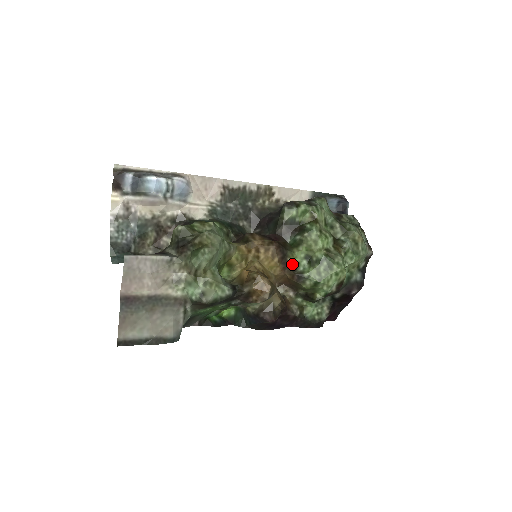
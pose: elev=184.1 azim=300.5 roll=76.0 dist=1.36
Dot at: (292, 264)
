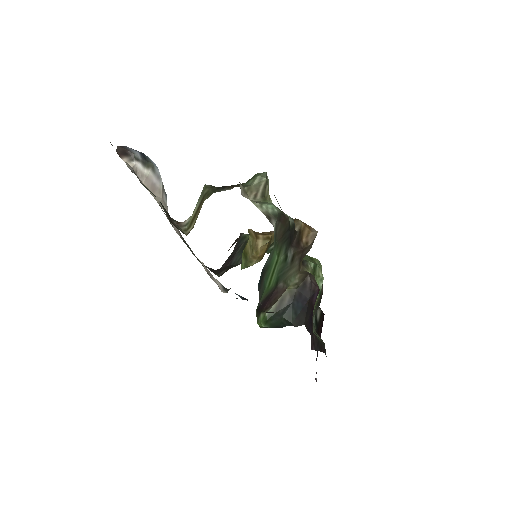
Dot at: occluded
